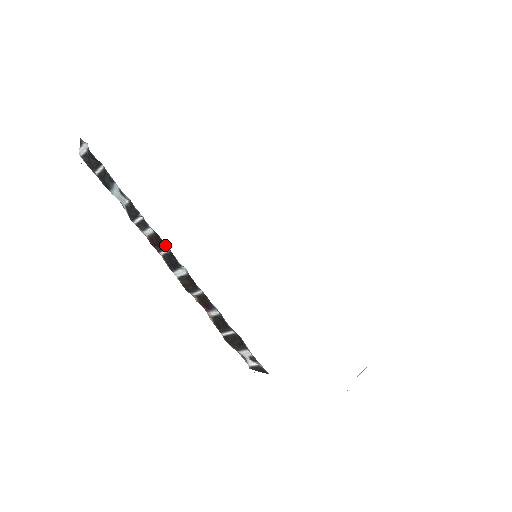
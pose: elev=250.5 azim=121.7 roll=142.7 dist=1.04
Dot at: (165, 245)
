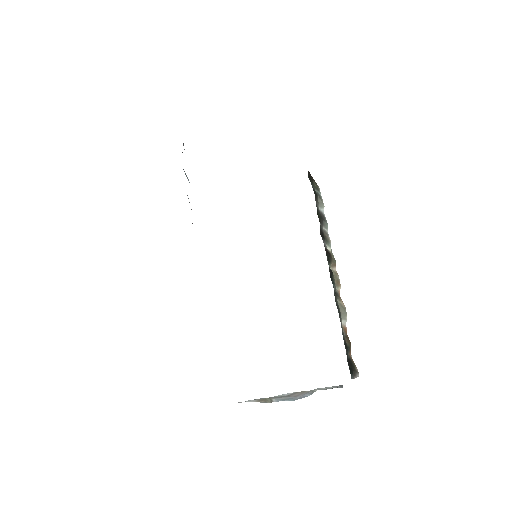
Dot at: occluded
